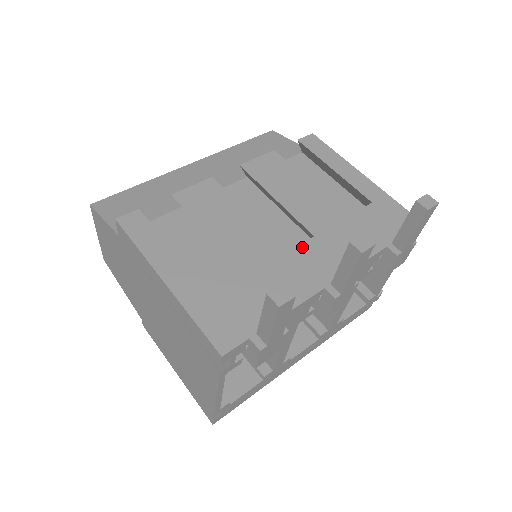
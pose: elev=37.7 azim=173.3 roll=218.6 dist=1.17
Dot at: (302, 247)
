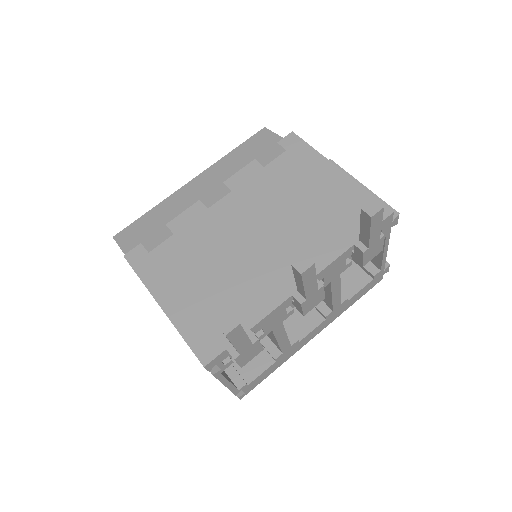
Dot at: (274, 258)
